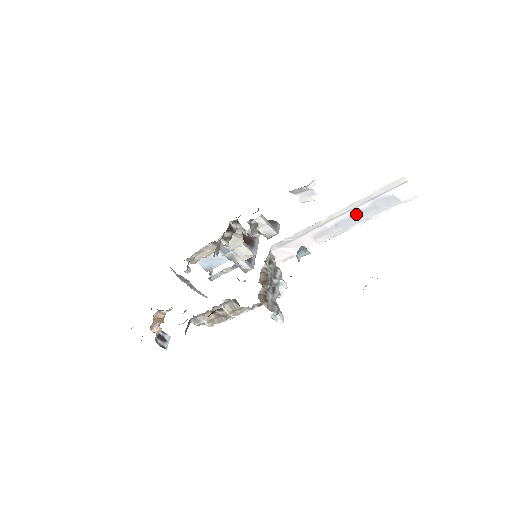
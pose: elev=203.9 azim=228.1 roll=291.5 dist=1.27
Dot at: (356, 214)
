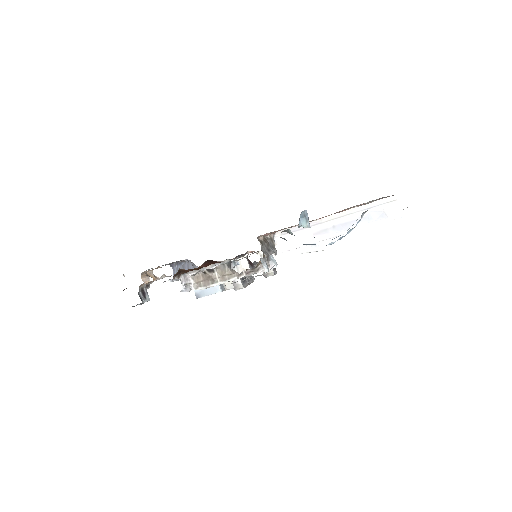
Dot at: (352, 220)
